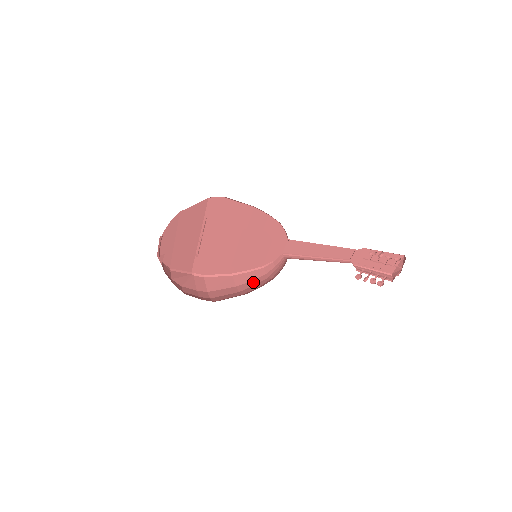
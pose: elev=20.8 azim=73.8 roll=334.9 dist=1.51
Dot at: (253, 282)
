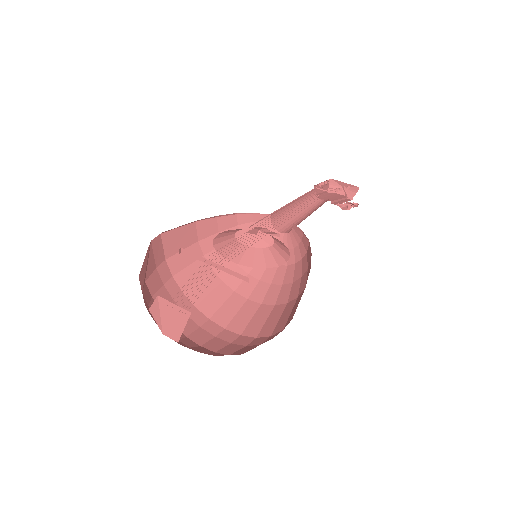
Dot at: occluded
